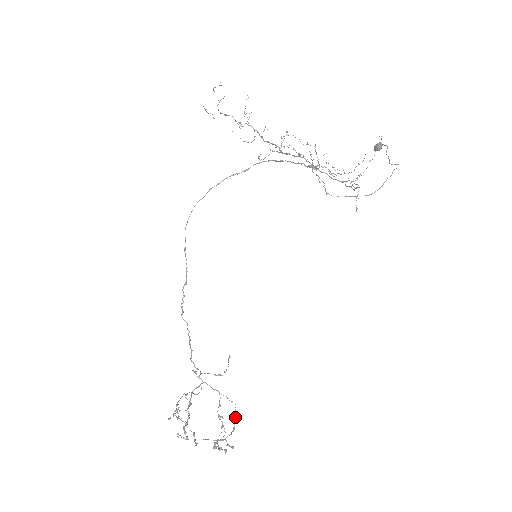
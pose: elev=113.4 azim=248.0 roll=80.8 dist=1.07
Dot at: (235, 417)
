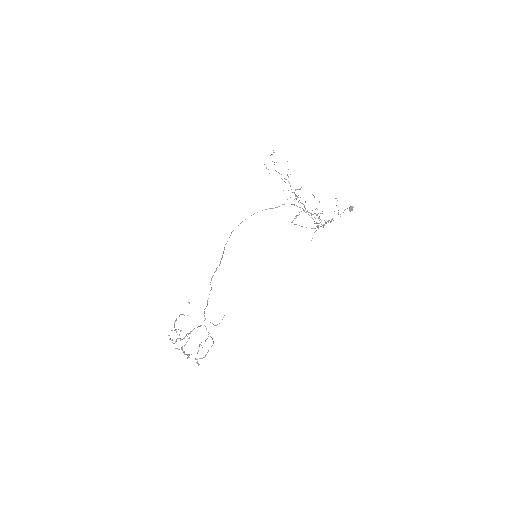
Dot at: occluded
